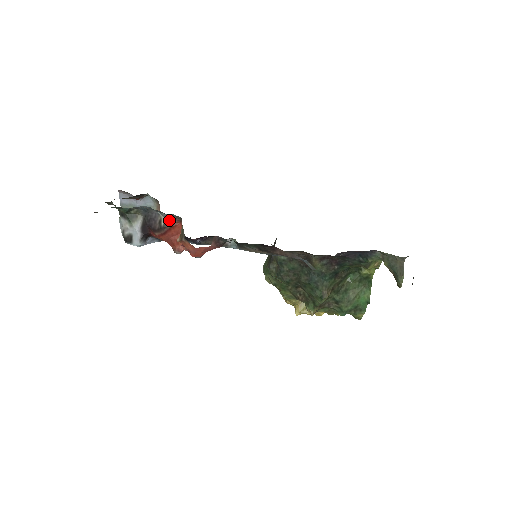
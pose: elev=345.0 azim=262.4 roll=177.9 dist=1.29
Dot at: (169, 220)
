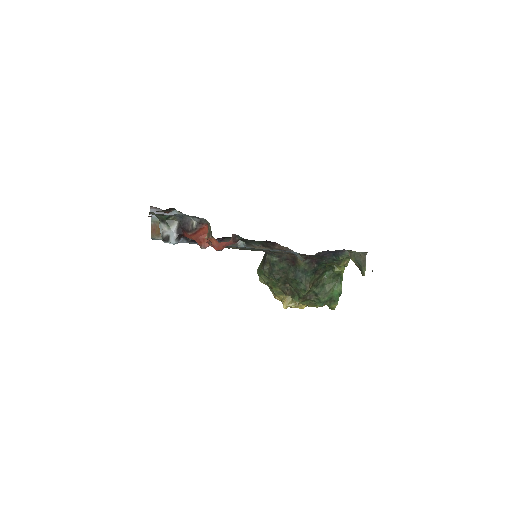
Dot at: (199, 223)
